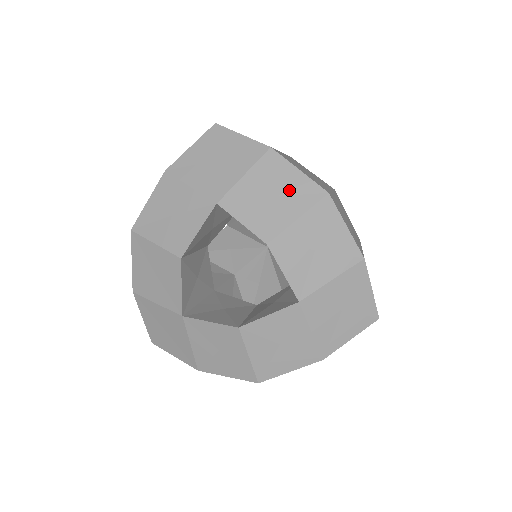
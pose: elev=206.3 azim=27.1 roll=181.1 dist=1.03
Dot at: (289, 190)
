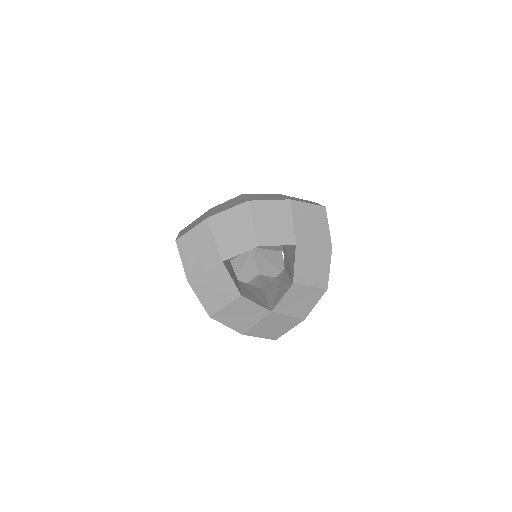
Dot at: (236, 220)
